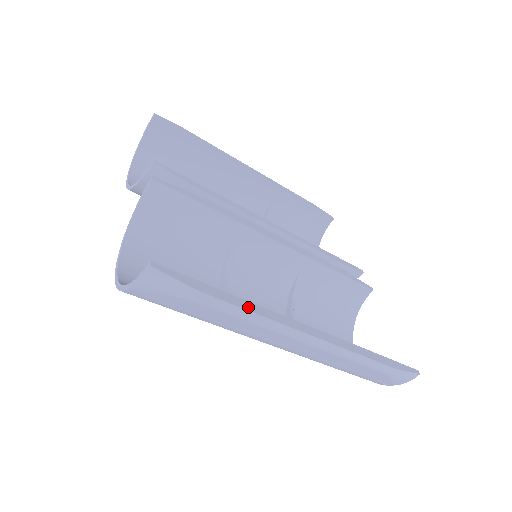
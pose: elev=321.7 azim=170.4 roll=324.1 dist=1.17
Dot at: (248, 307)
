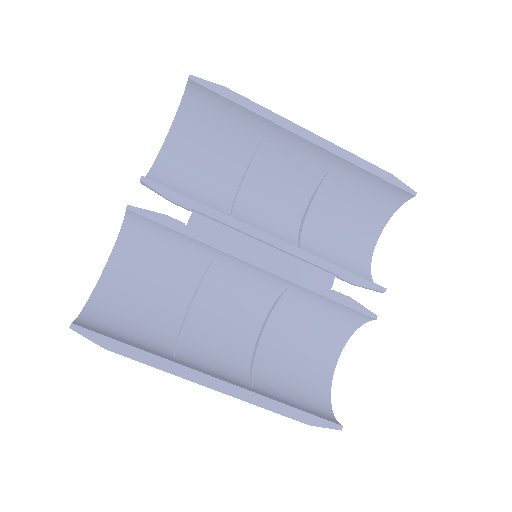
Dot at: (151, 362)
